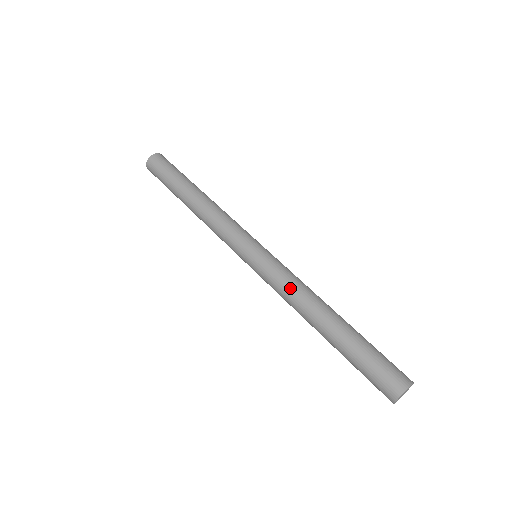
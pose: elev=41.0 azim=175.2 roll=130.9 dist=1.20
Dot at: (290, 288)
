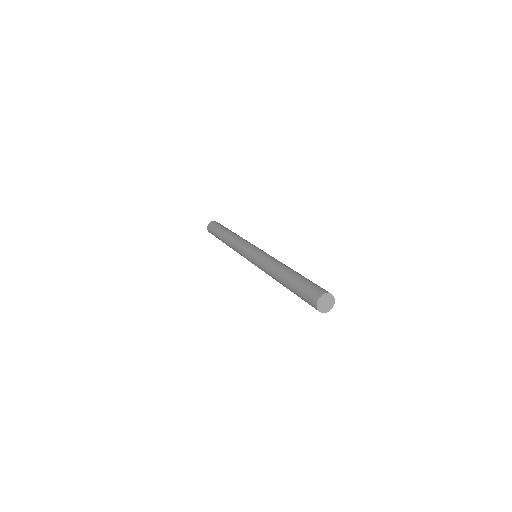
Dot at: (267, 263)
